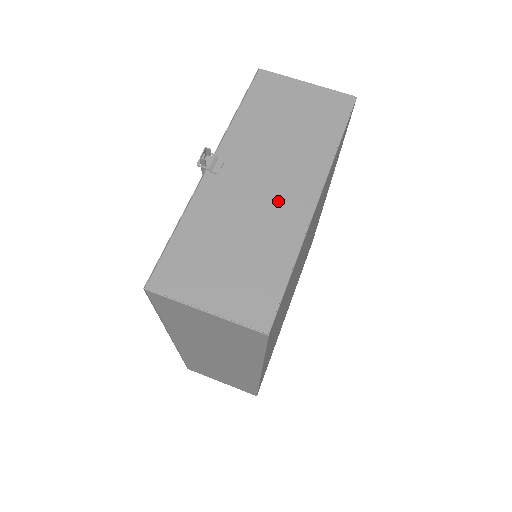
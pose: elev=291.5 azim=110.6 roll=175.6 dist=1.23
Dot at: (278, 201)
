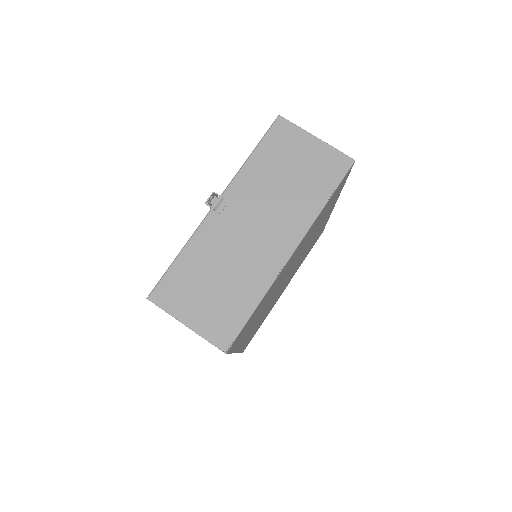
Dot at: (261, 248)
